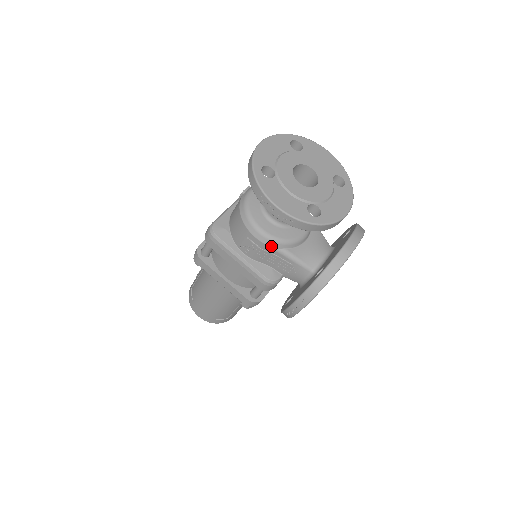
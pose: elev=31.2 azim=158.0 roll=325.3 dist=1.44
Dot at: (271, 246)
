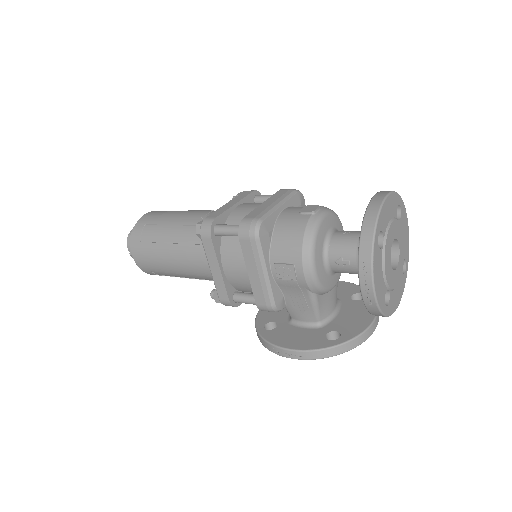
Dot at: (310, 287)
